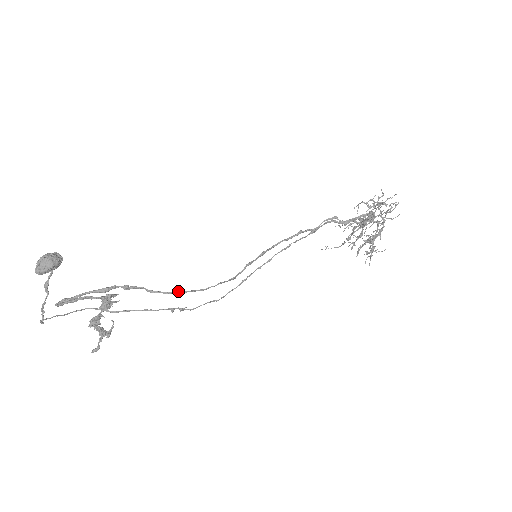
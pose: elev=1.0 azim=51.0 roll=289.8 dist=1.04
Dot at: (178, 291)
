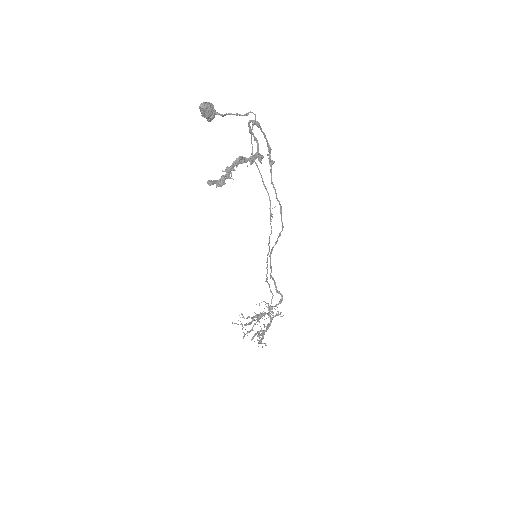
Dot at: occluded
